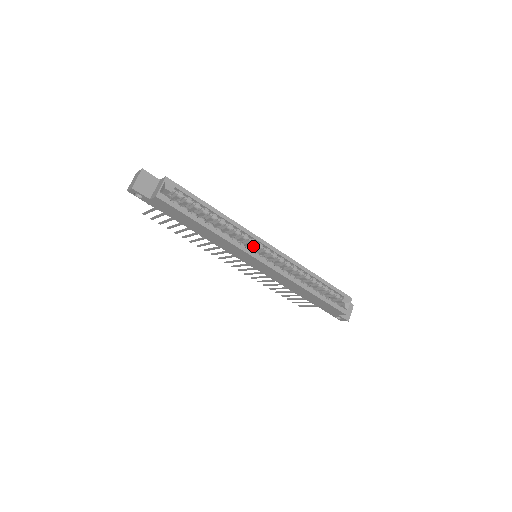
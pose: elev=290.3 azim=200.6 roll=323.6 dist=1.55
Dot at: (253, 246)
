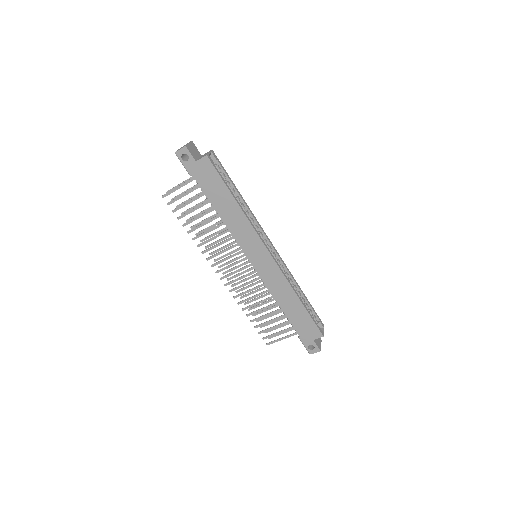
Dot at: occluded
